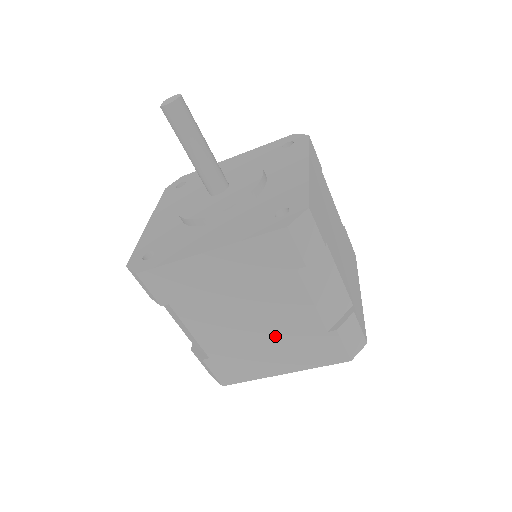
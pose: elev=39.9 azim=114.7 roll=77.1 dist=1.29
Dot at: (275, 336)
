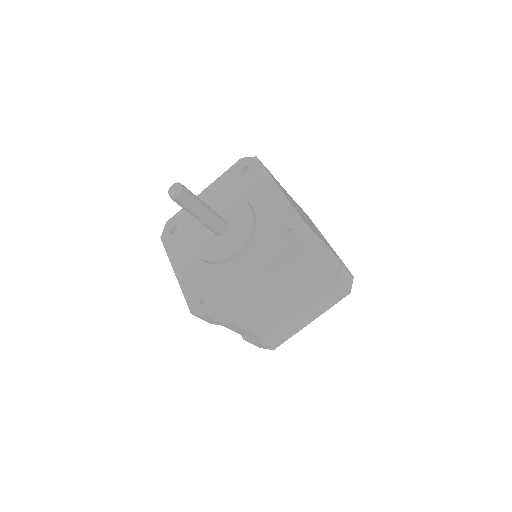
Dot at: (302, 304)
